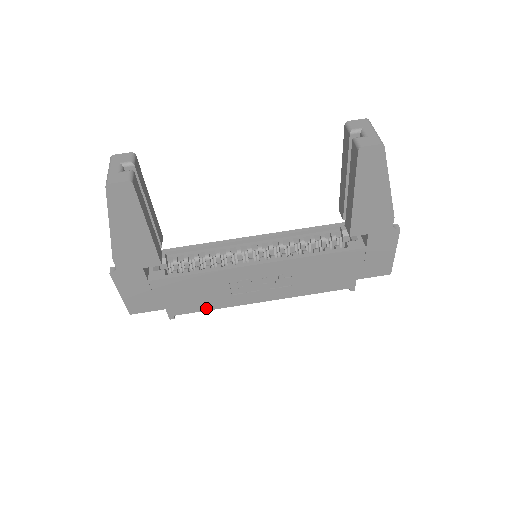
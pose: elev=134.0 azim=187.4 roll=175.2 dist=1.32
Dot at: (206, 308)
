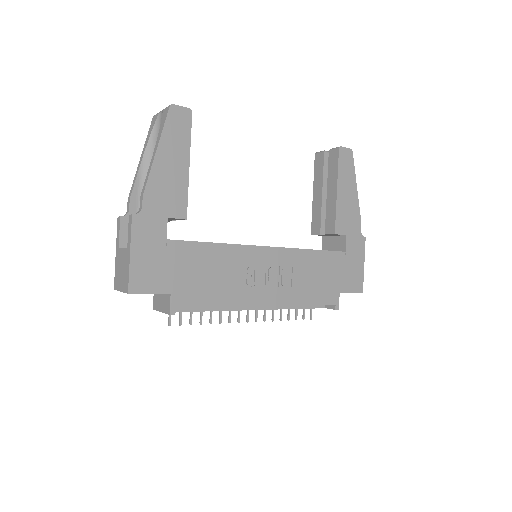
Dot at: (212, 303)
